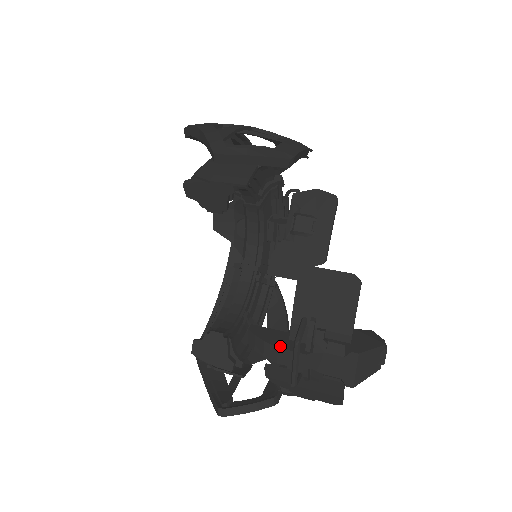
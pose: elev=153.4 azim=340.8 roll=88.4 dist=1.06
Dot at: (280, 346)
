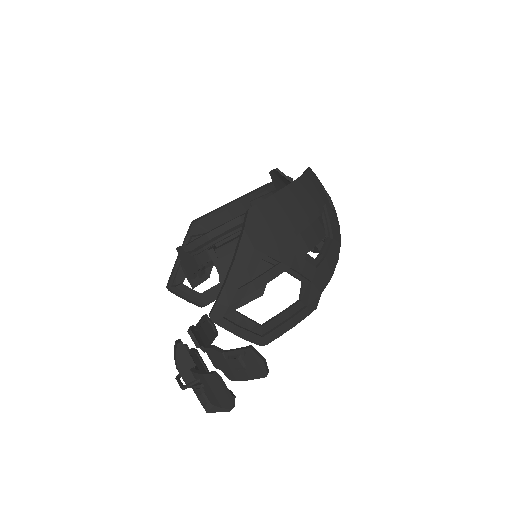
Dot at: (180, 371)
